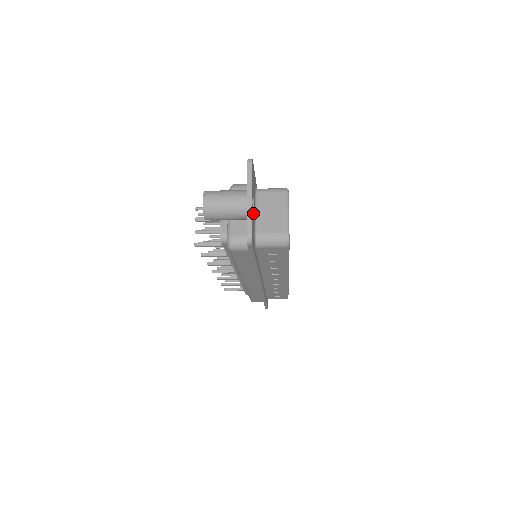
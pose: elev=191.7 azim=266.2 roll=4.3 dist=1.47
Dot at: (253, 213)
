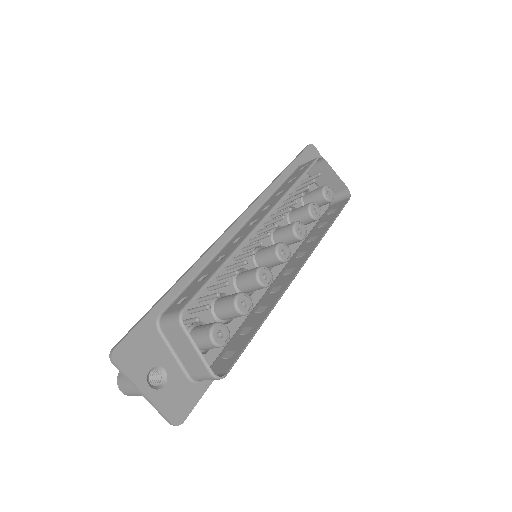
Dot at: (166, 377)
